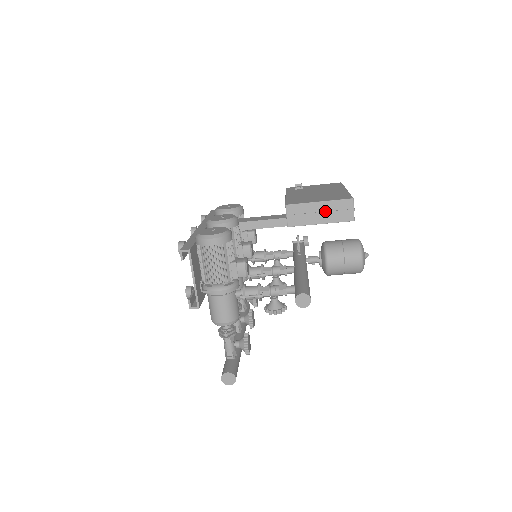
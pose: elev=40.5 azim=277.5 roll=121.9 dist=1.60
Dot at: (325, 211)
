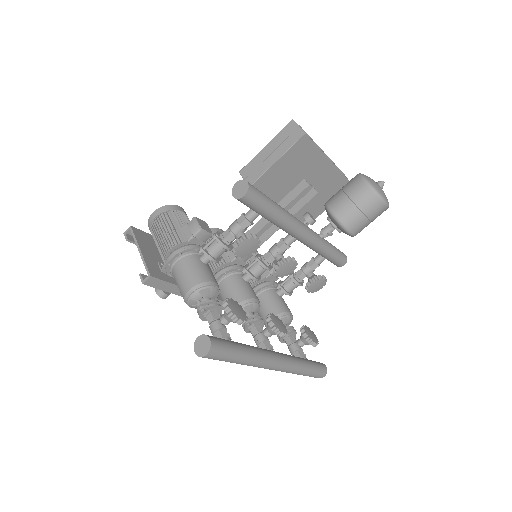
Dot at: (274, 148)
